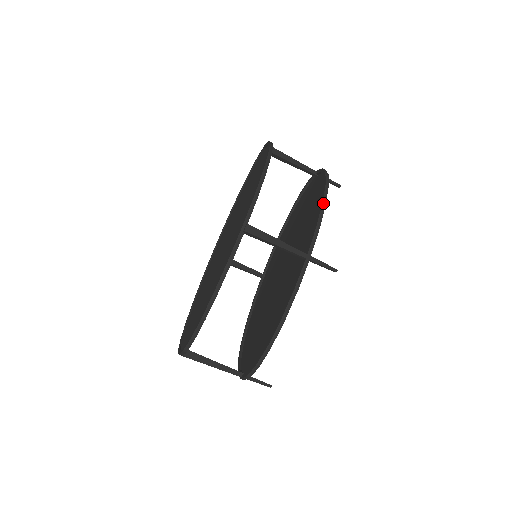
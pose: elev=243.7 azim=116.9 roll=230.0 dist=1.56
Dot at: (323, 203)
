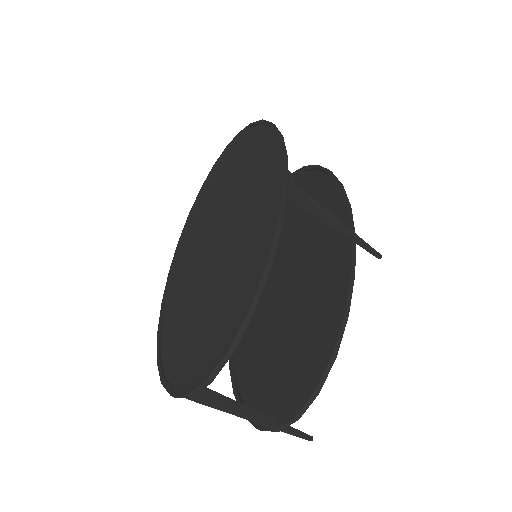
Dot at: (341, 184)
